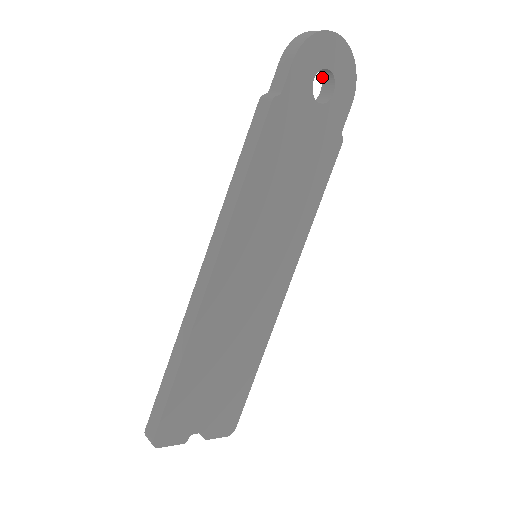
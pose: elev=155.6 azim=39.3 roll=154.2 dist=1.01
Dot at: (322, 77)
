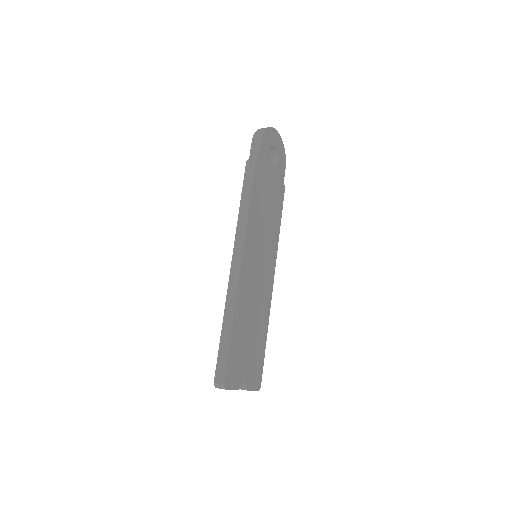
Dot at: occluded
